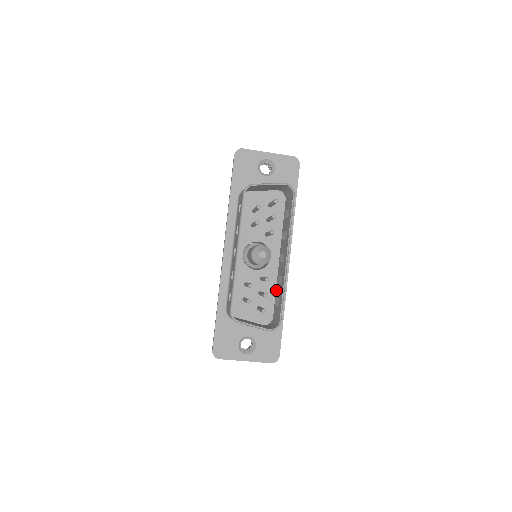
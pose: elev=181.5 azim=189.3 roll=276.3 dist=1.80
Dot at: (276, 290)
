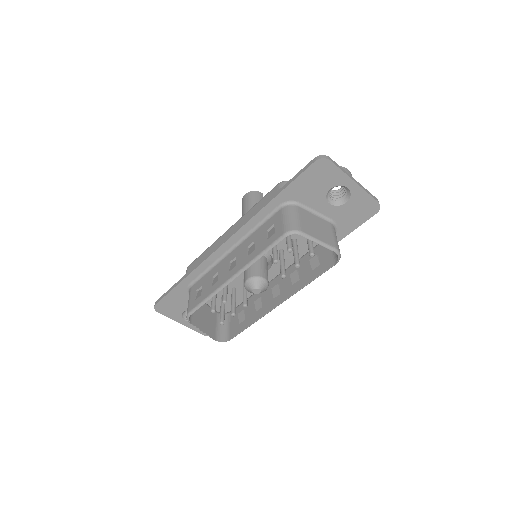
Dot at: (250, 299)
